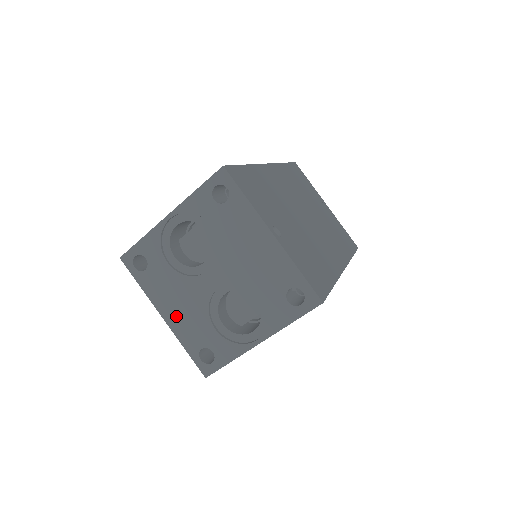
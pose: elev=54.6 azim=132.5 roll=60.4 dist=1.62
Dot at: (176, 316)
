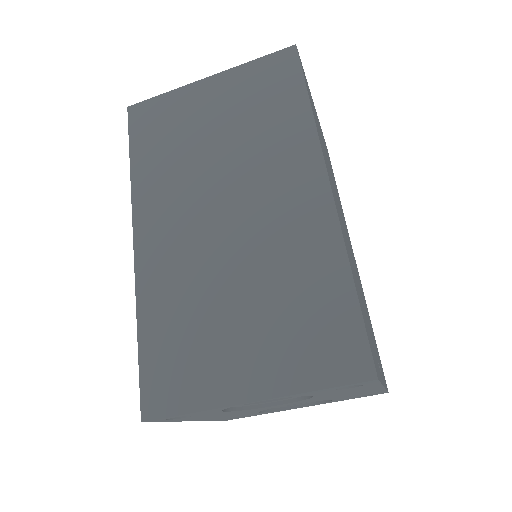
Dot at: (213, 418)
